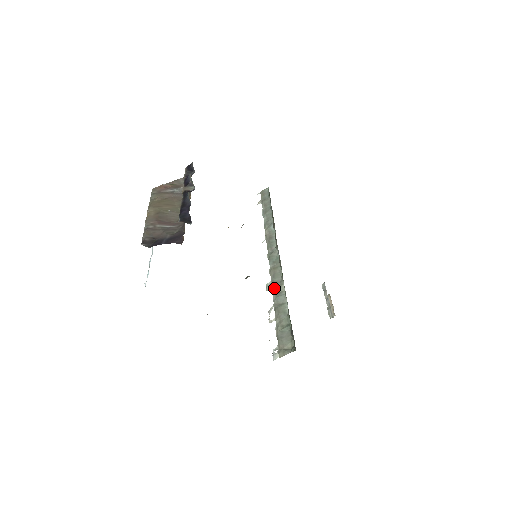
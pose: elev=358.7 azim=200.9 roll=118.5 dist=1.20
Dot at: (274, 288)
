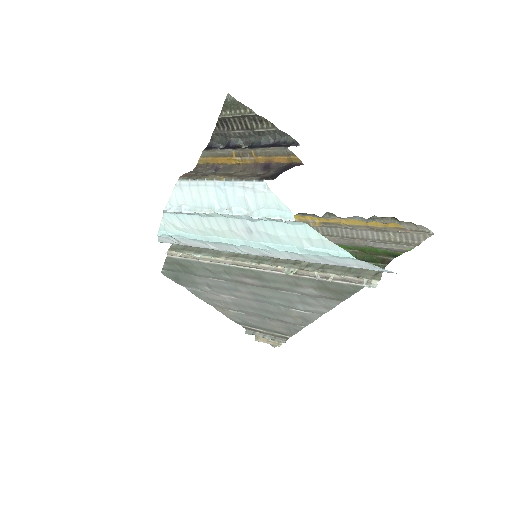
Dot at: (298, 267)
